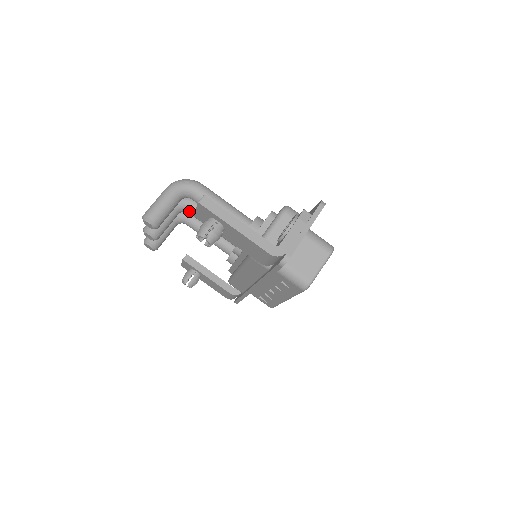
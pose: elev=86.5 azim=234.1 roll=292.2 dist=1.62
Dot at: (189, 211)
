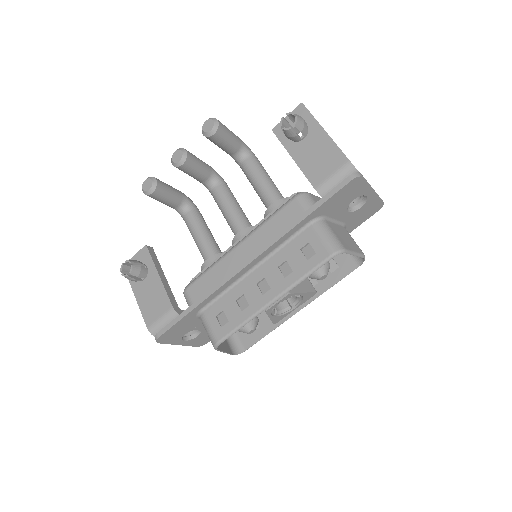
Dot at: (217, 186)
